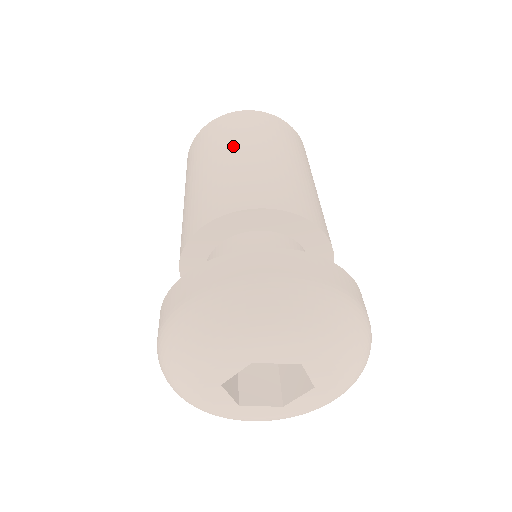
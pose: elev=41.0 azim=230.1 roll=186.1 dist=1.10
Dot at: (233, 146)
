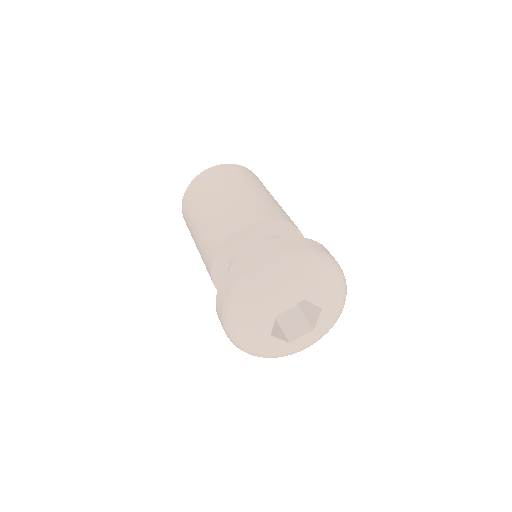
Dot at: (206, 201)
